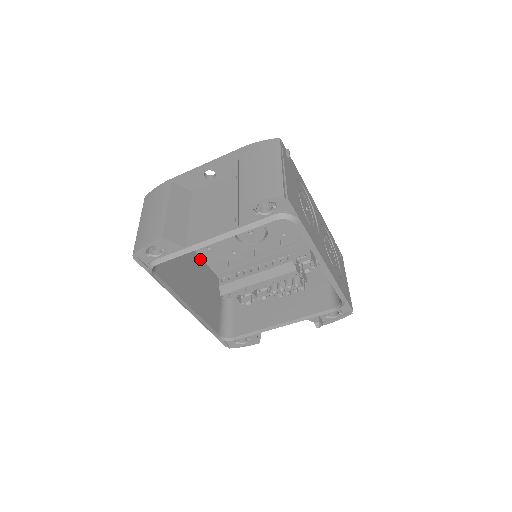
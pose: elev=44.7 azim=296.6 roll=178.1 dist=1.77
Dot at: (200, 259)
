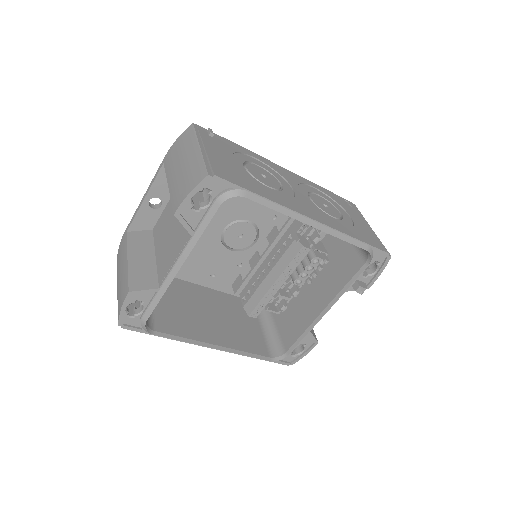
Dot at: (212, 291)
